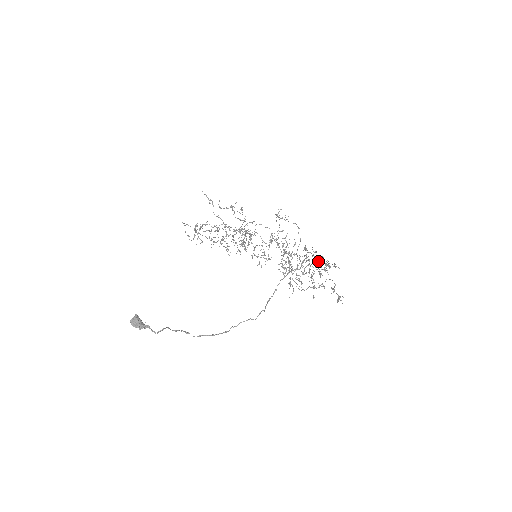
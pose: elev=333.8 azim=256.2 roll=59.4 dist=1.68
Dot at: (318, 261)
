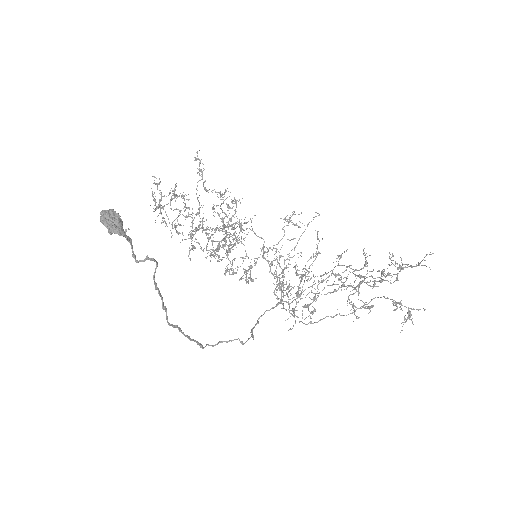
Dot at: (358, 275)
